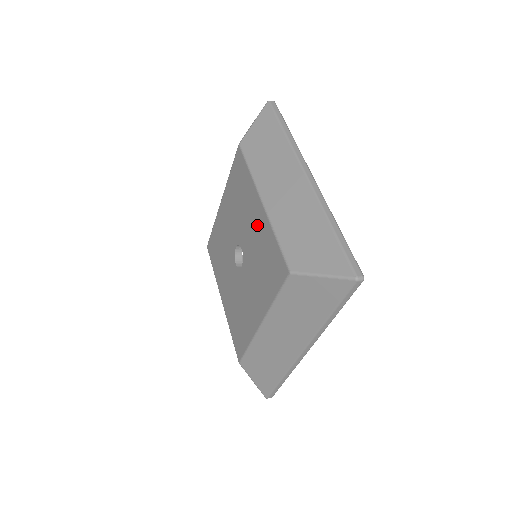
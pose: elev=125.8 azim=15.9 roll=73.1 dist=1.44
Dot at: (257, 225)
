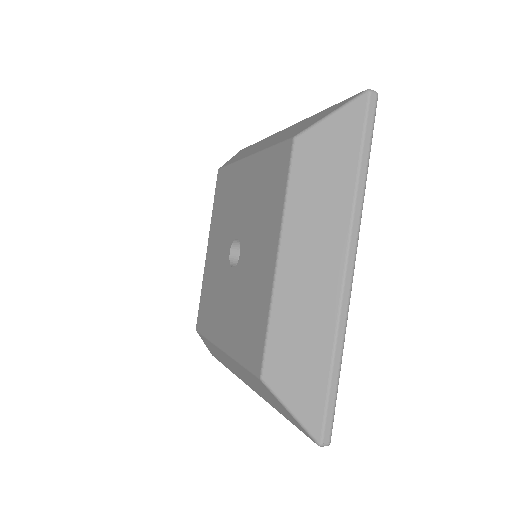
Dot at: (261, 270)
